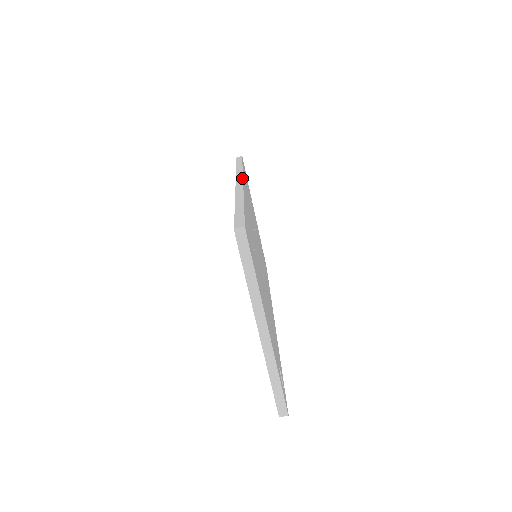
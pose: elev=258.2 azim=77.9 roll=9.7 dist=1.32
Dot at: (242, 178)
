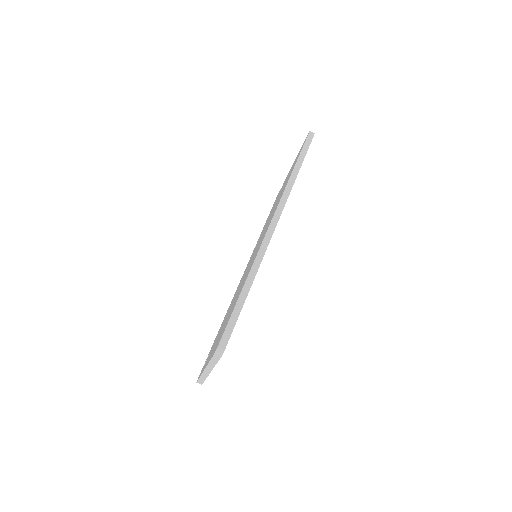
Dot at: (278, 220)
